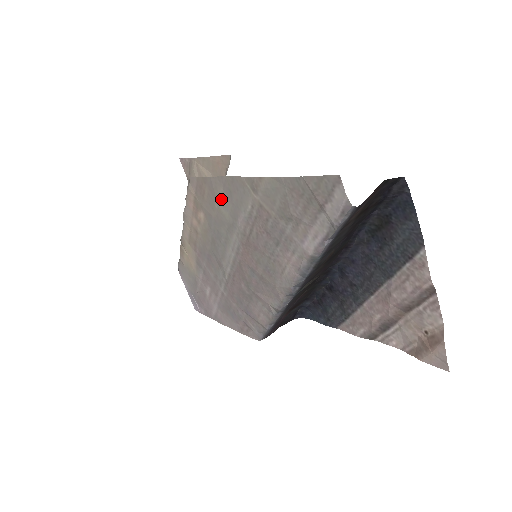
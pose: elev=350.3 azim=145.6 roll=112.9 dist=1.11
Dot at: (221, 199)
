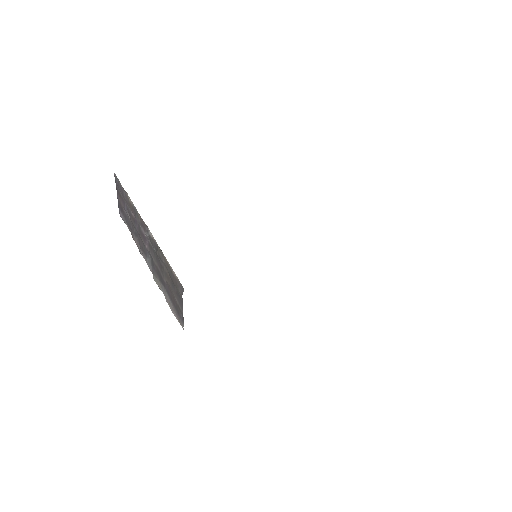
Dot at: occluded
